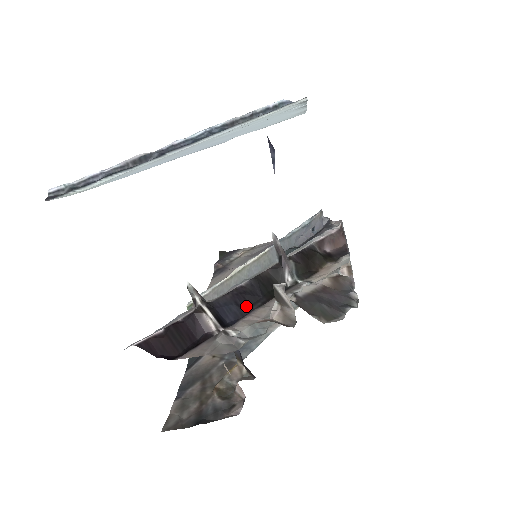
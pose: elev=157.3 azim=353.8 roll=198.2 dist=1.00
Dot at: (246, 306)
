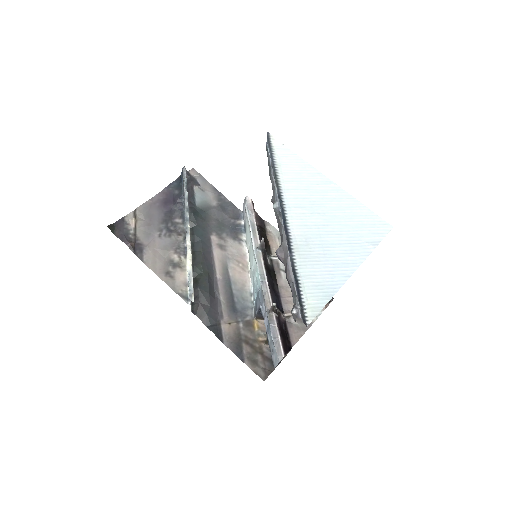
Dot at: (276, 293)
